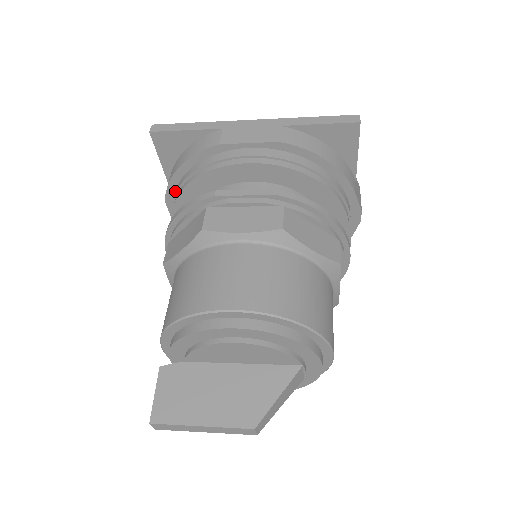
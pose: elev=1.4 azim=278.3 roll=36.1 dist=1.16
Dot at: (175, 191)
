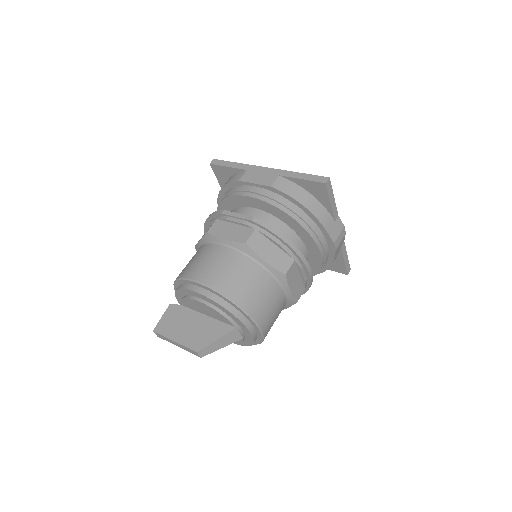
Dot at: occluded
